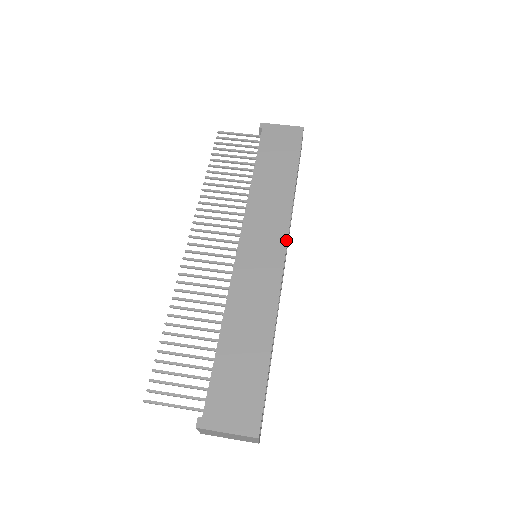
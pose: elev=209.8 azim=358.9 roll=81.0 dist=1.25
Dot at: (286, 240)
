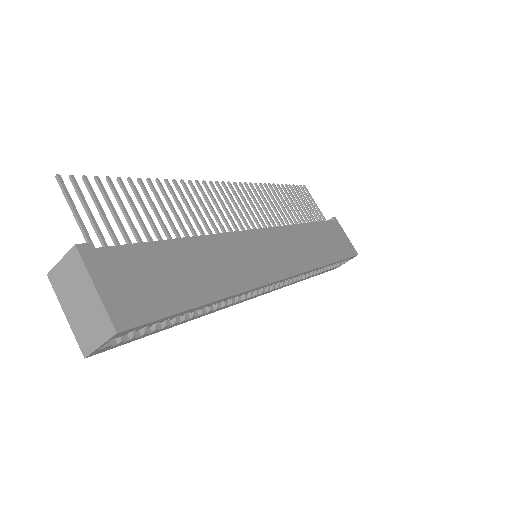
Dot at: (293, 274)
